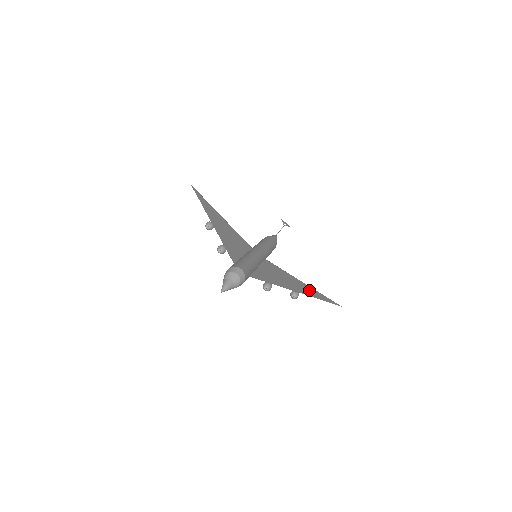
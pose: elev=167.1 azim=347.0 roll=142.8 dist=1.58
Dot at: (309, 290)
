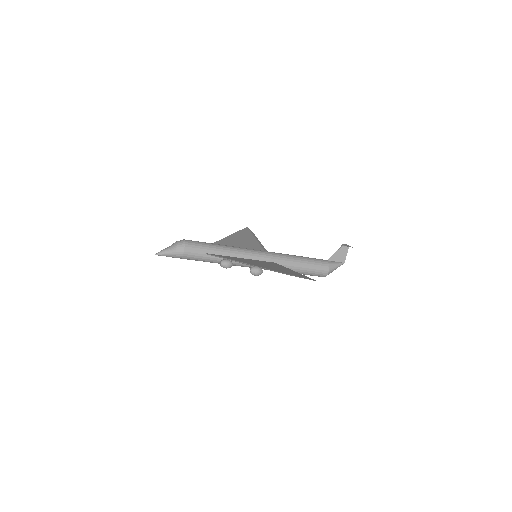
Dot at: (286, 271)
